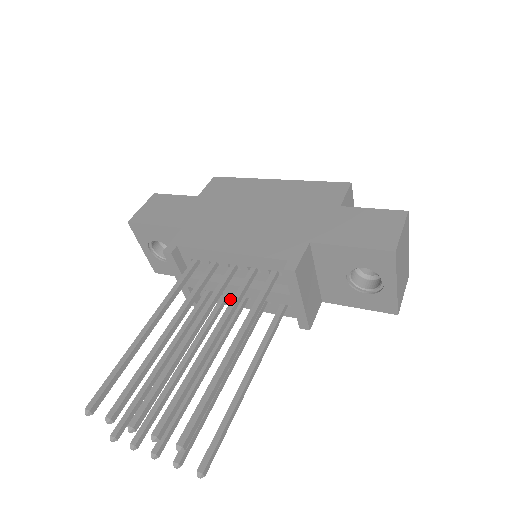
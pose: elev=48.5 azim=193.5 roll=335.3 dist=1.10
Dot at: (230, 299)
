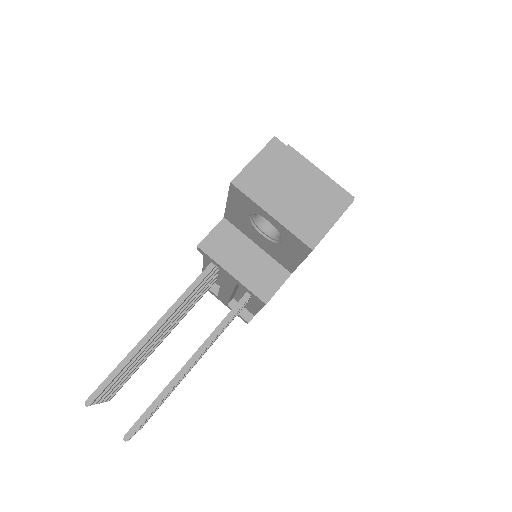
Dot at: (252, 304)
